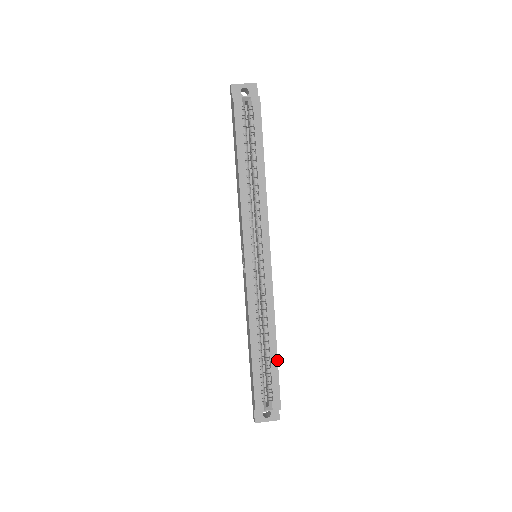
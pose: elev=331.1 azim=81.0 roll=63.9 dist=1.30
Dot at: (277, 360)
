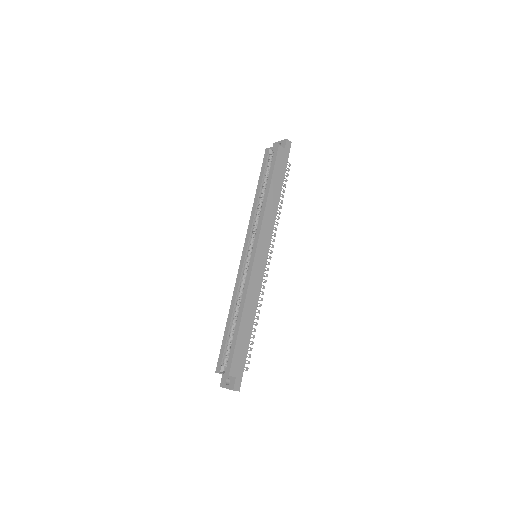
Dot at: (238, 333)
